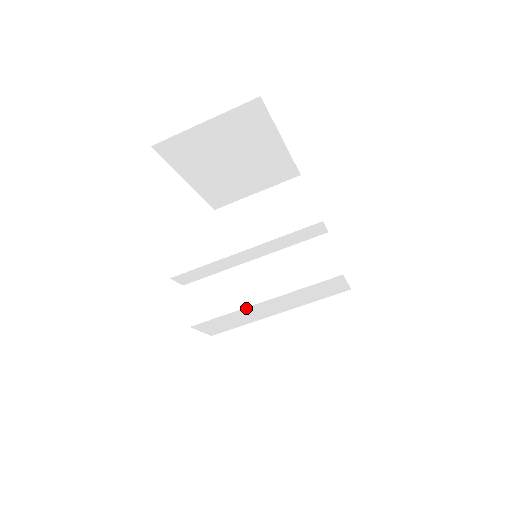
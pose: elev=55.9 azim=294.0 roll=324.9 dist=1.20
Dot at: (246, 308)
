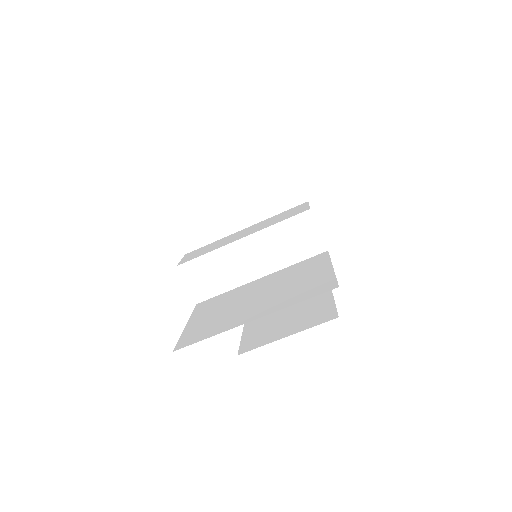
Dot at: (227, 247)
